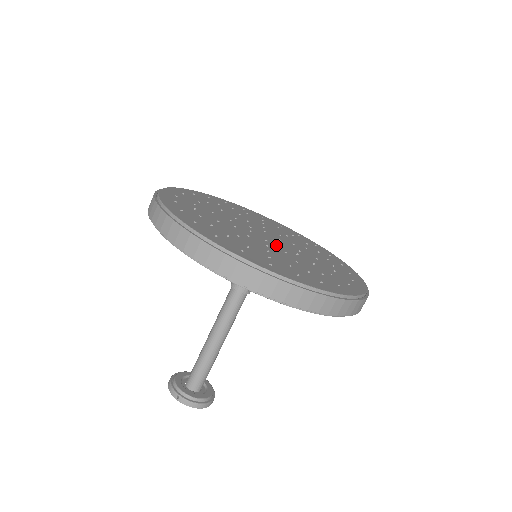
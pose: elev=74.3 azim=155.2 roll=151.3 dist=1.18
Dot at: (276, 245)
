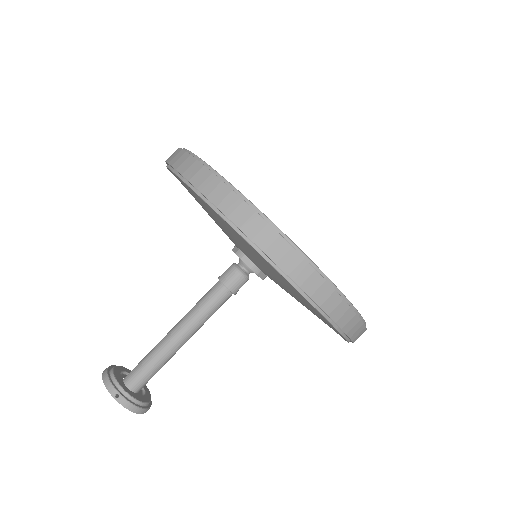
Dot at: occluded
